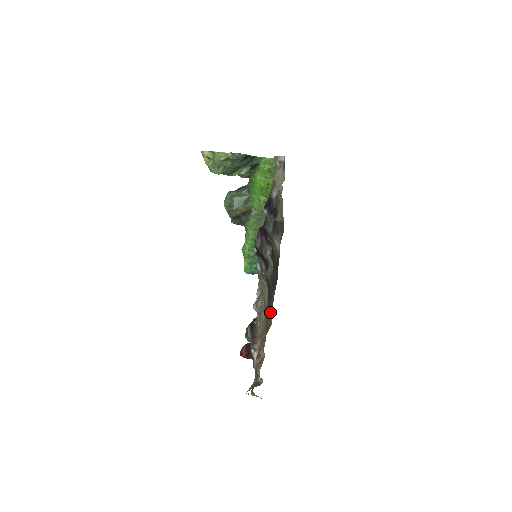
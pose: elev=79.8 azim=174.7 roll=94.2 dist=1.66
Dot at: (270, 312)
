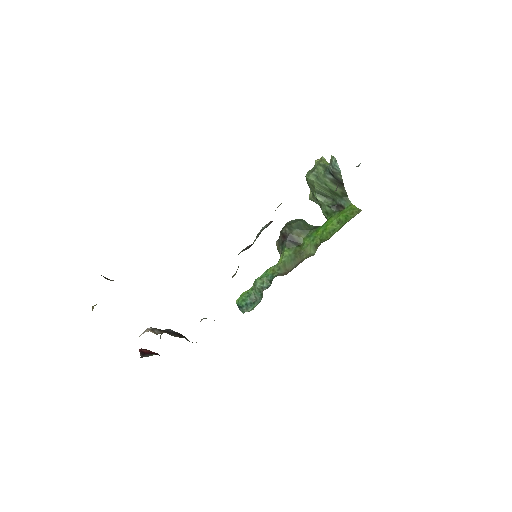
Dot at: occluded
